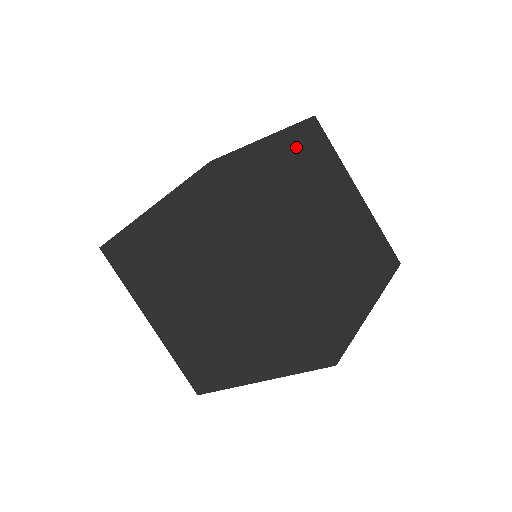
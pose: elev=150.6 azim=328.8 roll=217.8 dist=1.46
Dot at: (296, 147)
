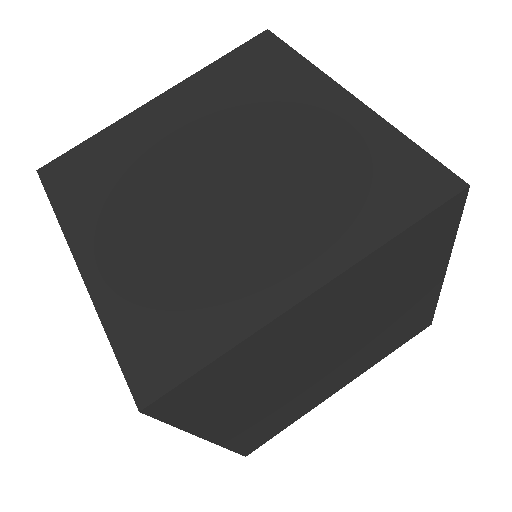
Dot at: occluded
